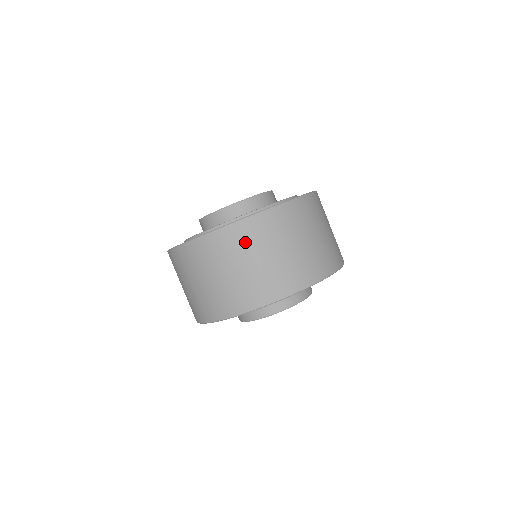
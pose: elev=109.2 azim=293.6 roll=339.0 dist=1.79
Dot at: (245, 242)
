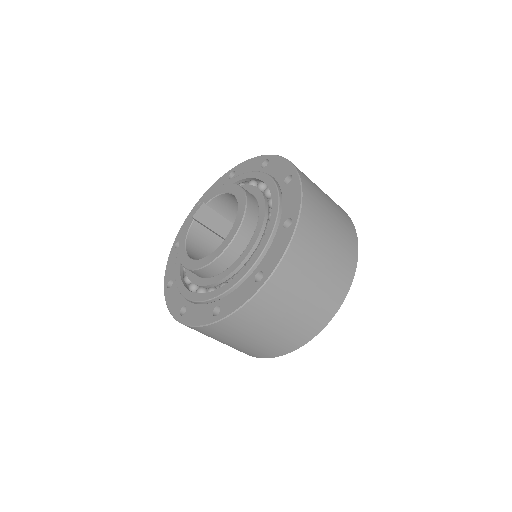
Dot at: (269, 309)
